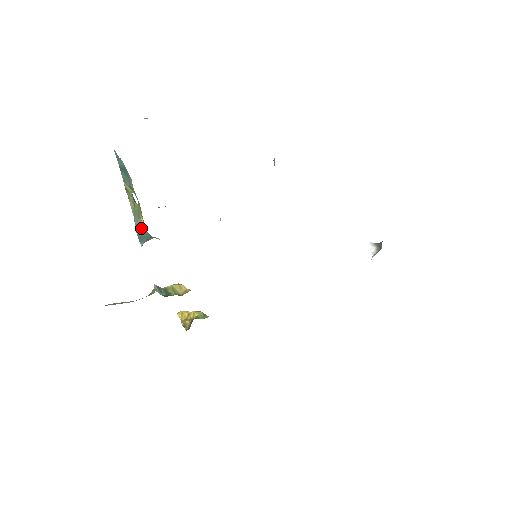
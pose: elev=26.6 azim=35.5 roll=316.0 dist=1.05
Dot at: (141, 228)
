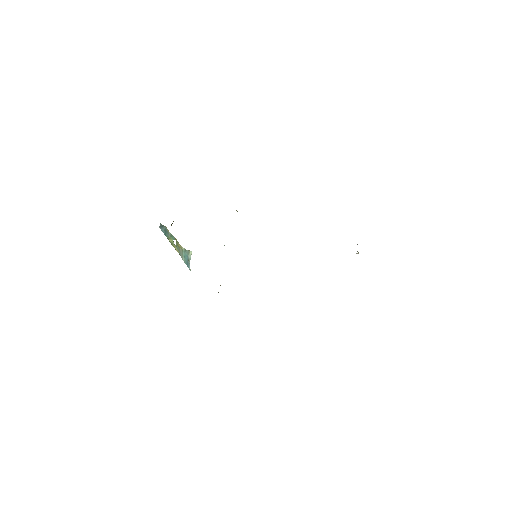
Dot at: (182, 253)
